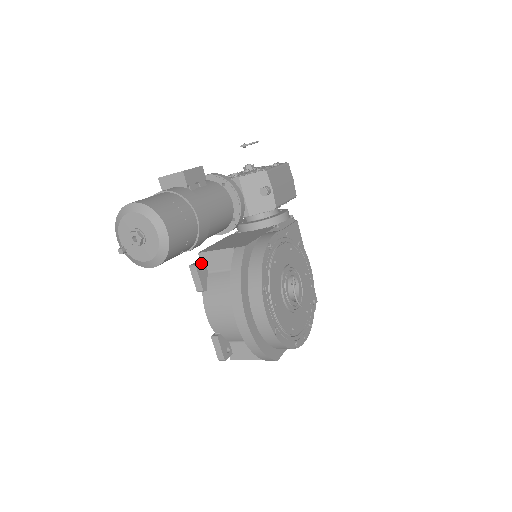
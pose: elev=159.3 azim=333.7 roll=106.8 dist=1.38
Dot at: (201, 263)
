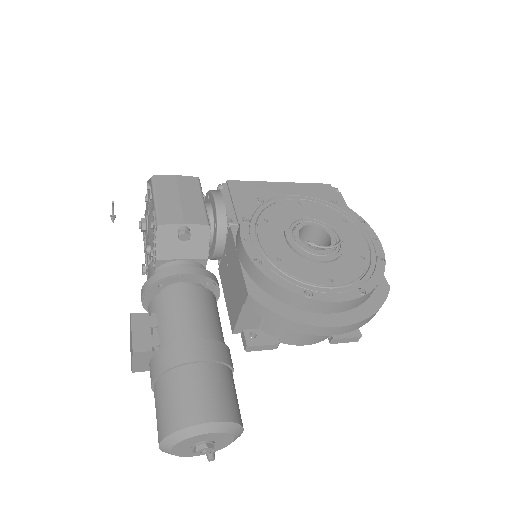
Dot at: (246, 336)
